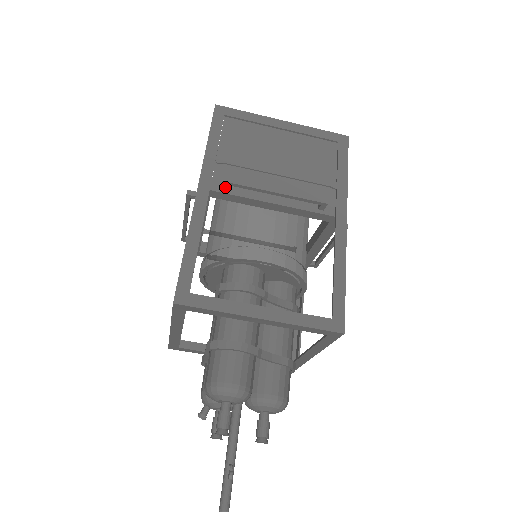
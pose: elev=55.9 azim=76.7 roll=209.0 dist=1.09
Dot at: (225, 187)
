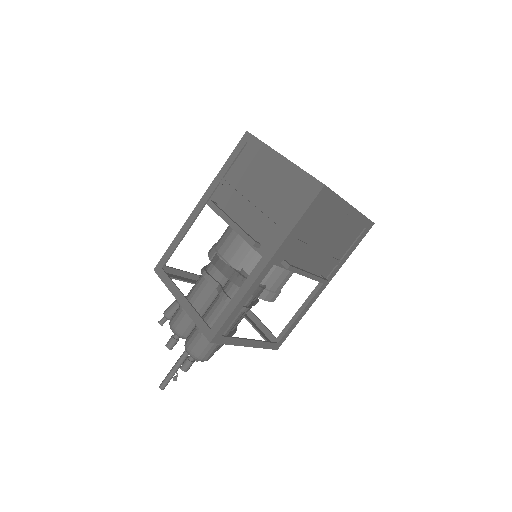
Dot at: (283, 265)
